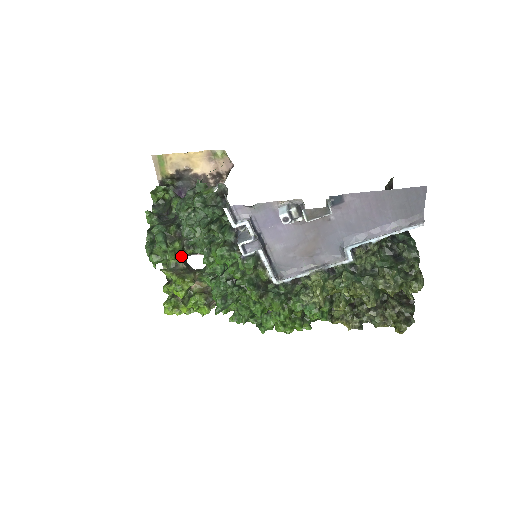
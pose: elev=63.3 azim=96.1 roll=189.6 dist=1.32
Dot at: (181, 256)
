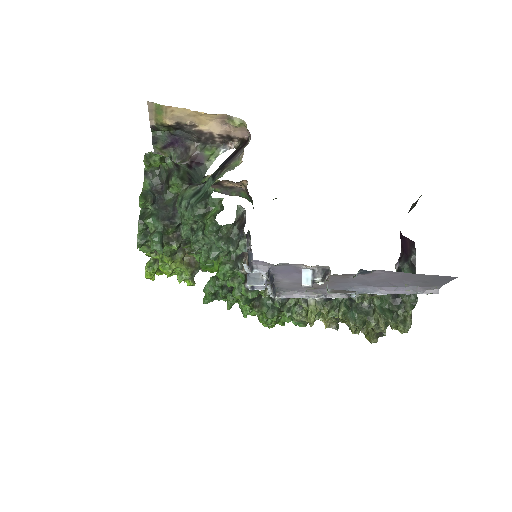
Dot at: (176, 253)
